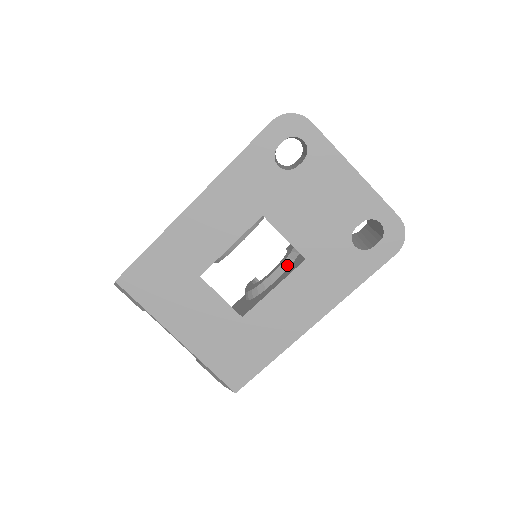
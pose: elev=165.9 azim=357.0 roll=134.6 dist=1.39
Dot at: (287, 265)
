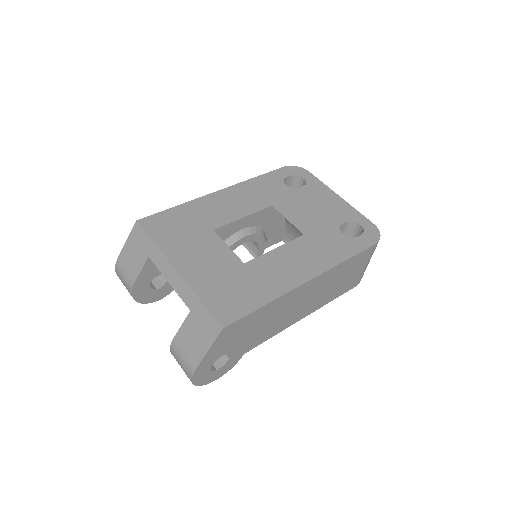
Dot at: occluded
